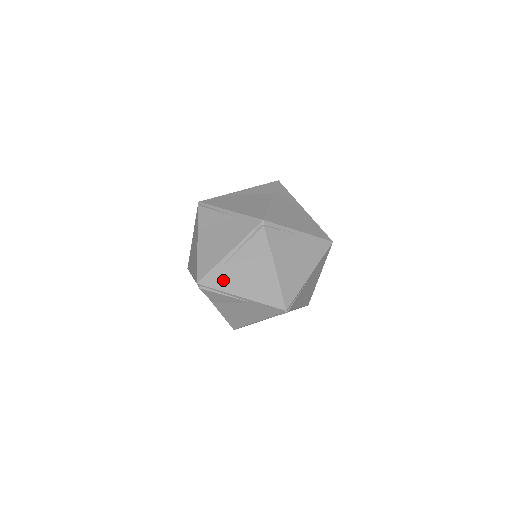
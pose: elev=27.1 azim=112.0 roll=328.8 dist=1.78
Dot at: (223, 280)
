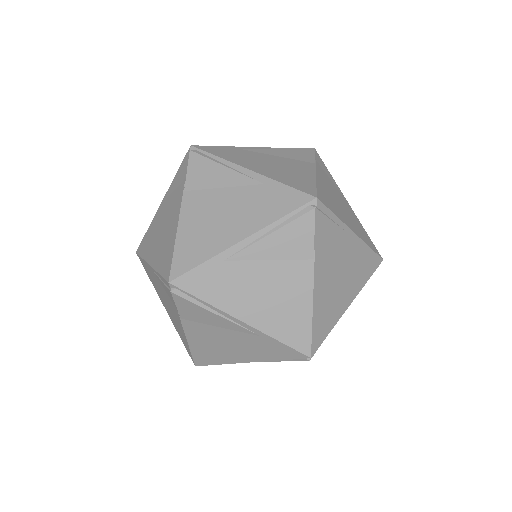
Dot at: (218, 286)
